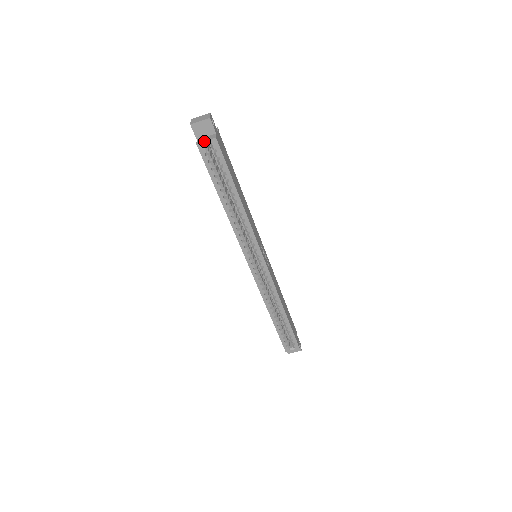
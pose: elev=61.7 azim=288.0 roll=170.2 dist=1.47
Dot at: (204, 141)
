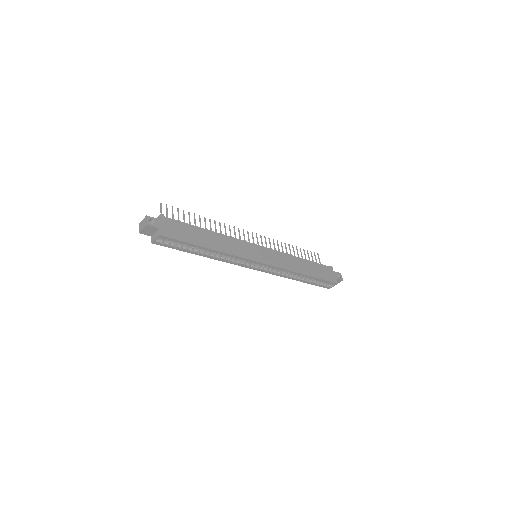
Dot at: (154, 240)
